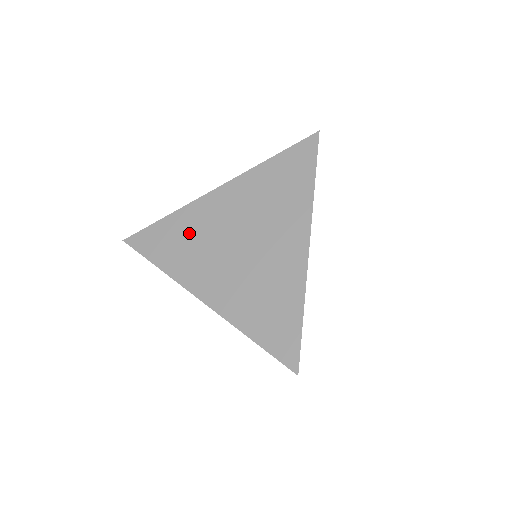
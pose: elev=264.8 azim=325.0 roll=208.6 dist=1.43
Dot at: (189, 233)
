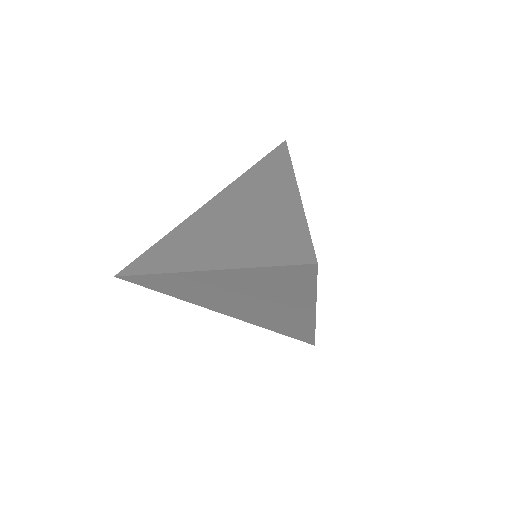
Dot at: (180, 239)
